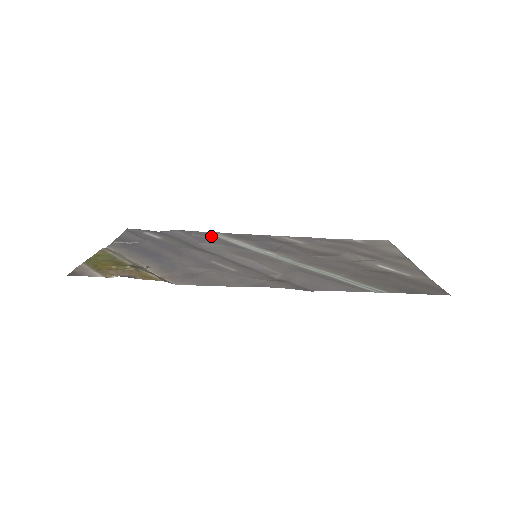
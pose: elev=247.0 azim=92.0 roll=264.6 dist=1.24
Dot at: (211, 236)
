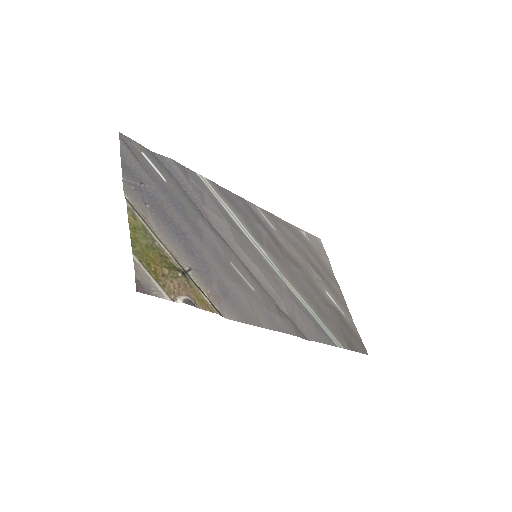
Dot at: (207, 190)
